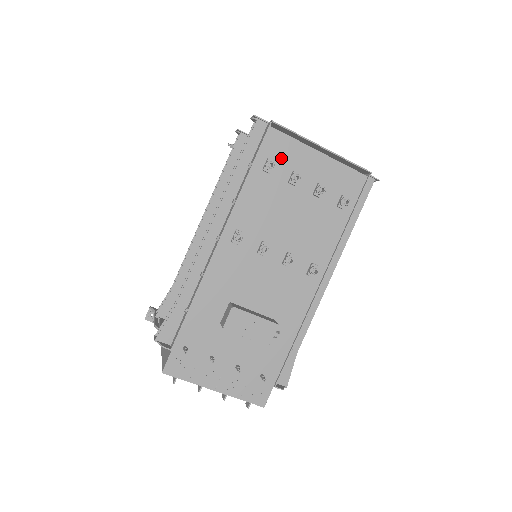
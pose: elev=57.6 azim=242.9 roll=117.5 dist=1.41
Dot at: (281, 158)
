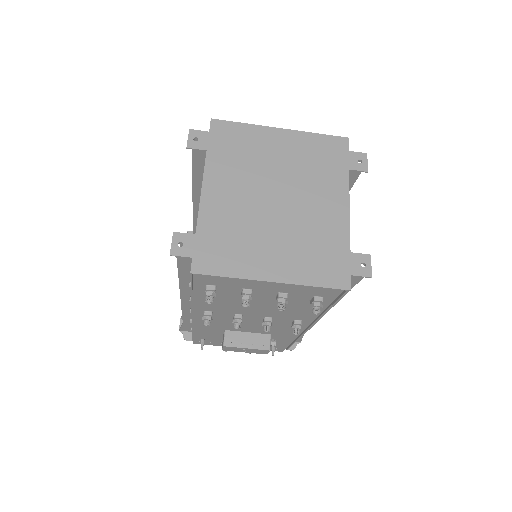
Dot at: (222, 284)
